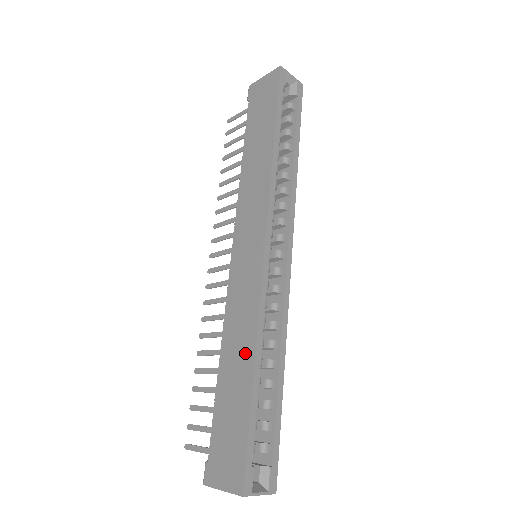
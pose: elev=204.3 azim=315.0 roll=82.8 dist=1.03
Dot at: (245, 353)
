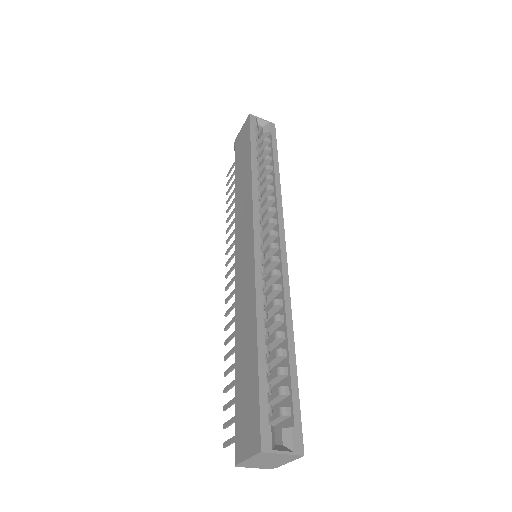
Dot at: (250, 328)
